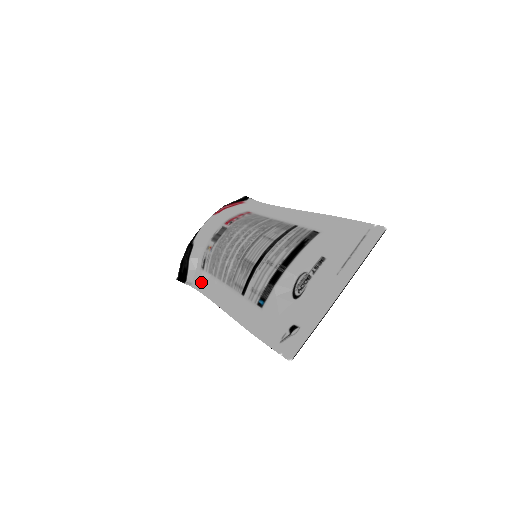
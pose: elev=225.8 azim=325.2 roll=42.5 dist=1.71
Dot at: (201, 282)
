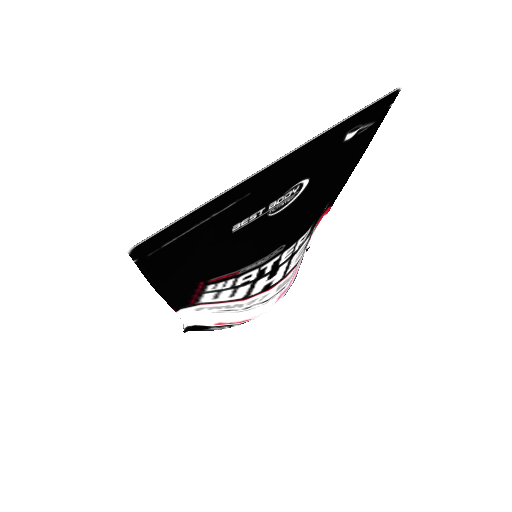
Dot at: occluded
